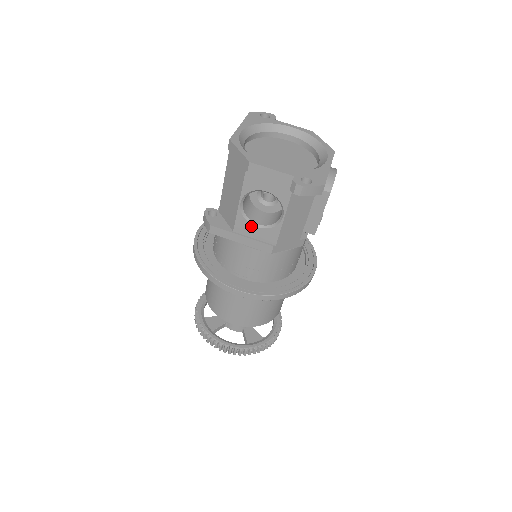
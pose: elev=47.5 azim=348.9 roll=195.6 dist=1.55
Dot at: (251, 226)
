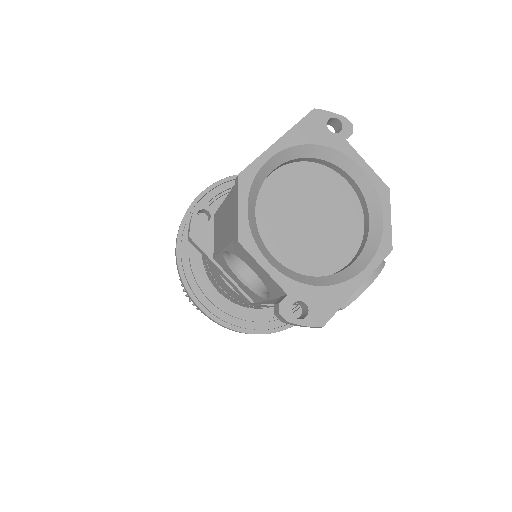
Dot at: (232, 272)
